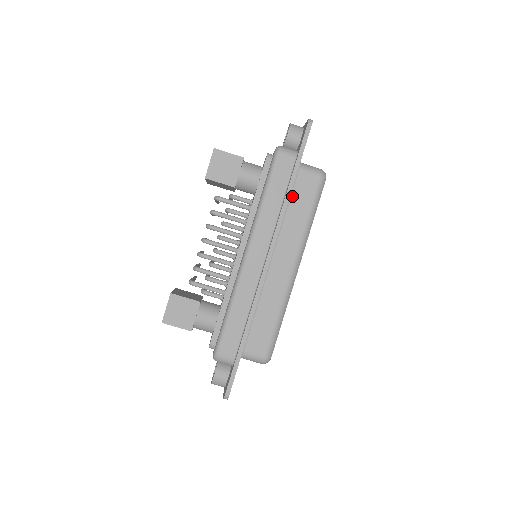
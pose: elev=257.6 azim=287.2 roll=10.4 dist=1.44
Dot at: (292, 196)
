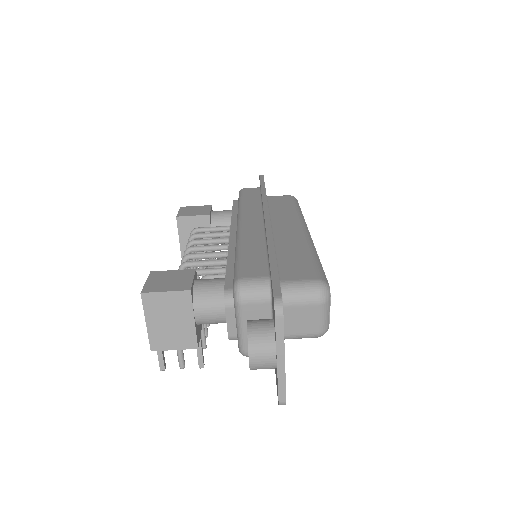
Dot at: (270, 204)
